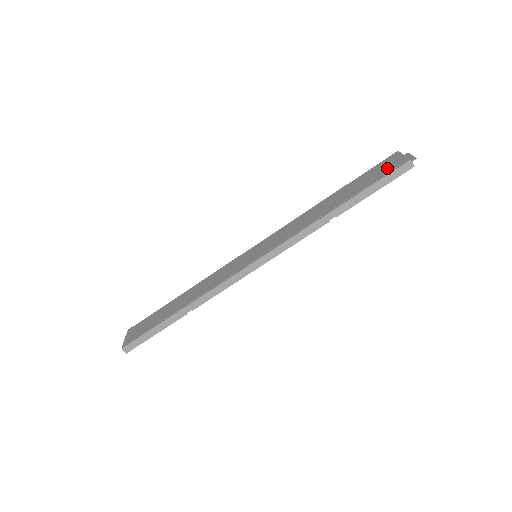
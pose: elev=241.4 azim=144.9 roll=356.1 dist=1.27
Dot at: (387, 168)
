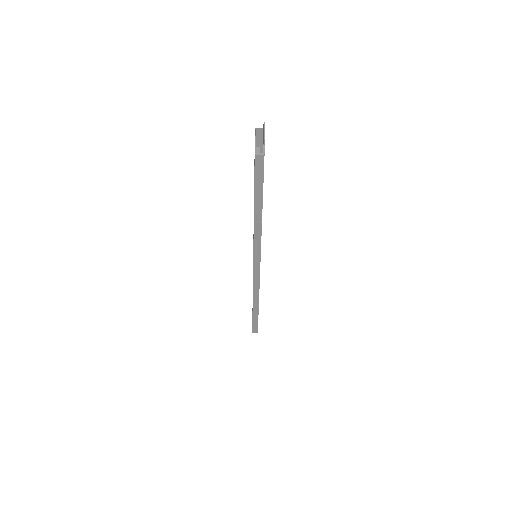
Dot at: (254, 163)
